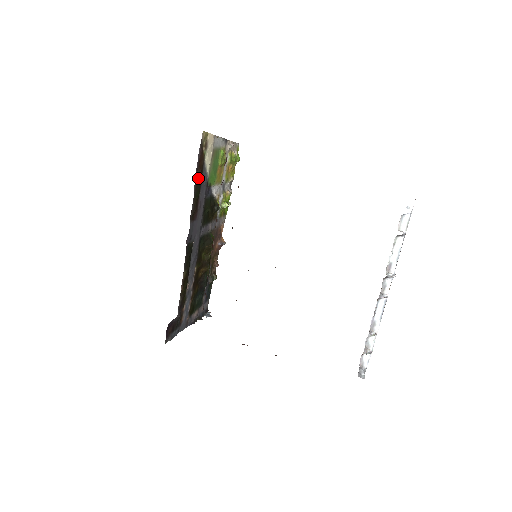
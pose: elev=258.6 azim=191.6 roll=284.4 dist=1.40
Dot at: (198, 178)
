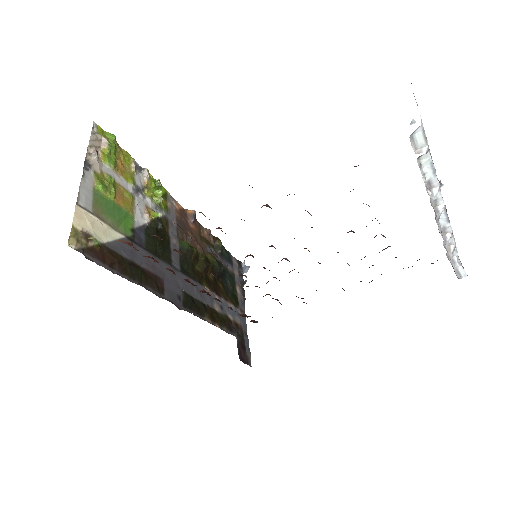
Dot at: (122, 268)
